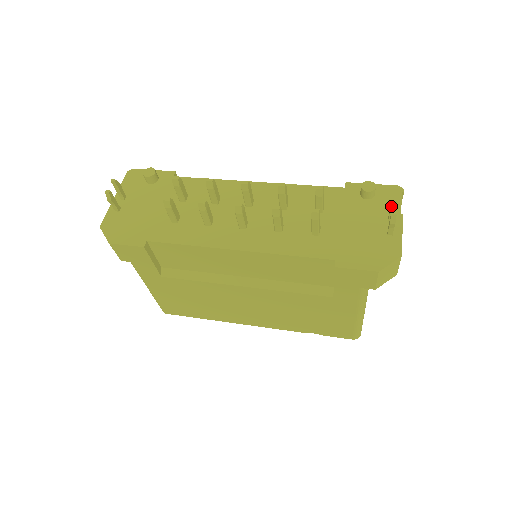
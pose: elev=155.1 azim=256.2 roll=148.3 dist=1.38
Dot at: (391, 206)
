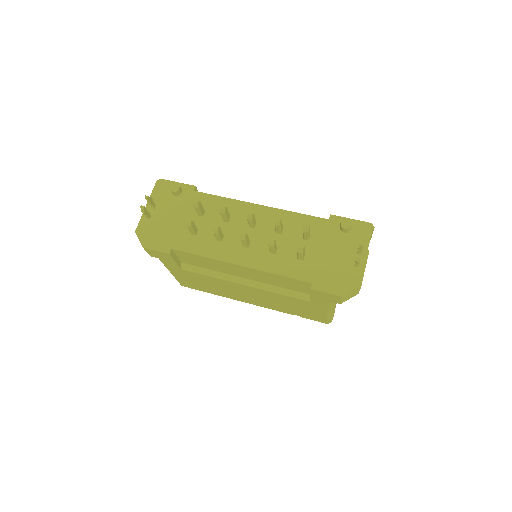
Dot at: (359, 247)
